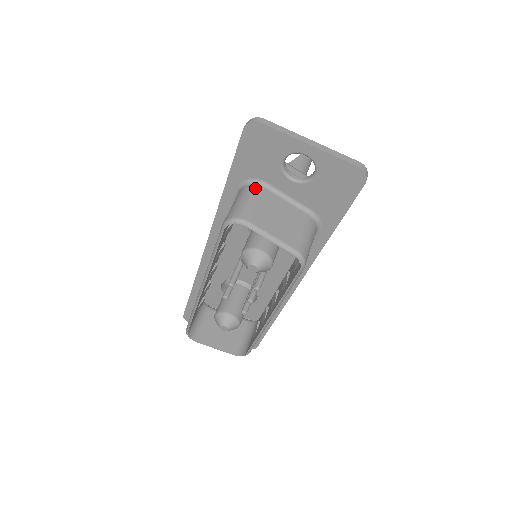
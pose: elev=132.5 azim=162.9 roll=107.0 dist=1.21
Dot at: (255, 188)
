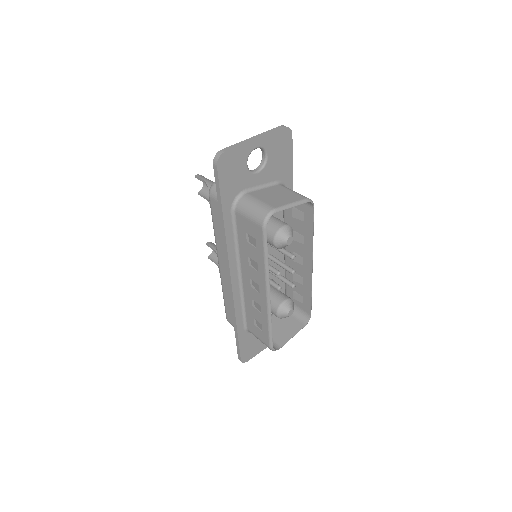
Dot at: (246, 197)
